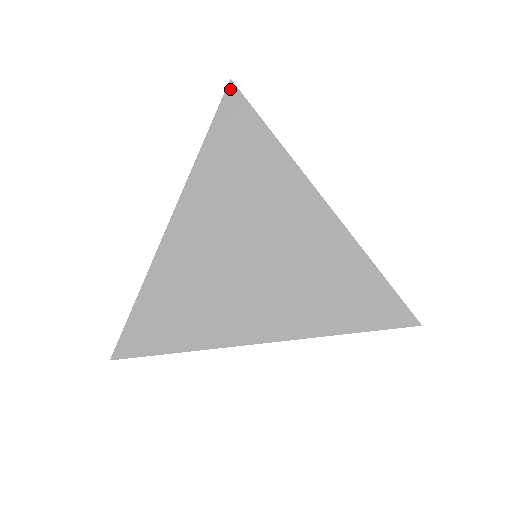
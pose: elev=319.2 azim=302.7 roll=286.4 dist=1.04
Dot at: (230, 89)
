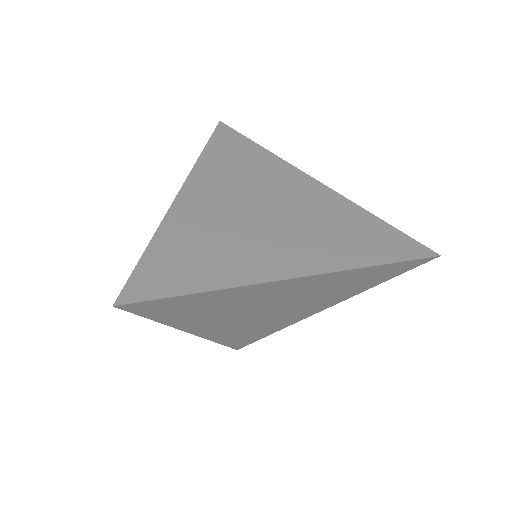
Dot at: (221, 125)
